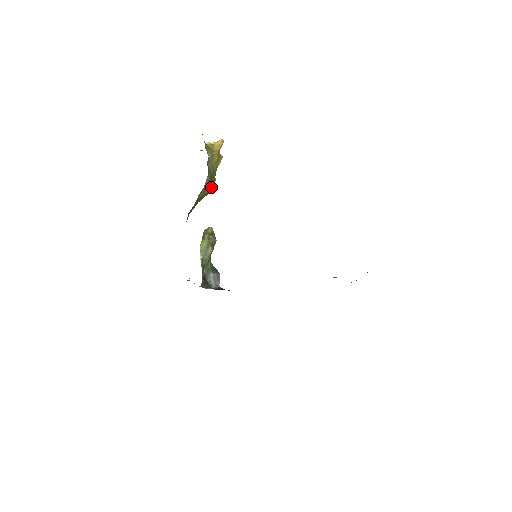
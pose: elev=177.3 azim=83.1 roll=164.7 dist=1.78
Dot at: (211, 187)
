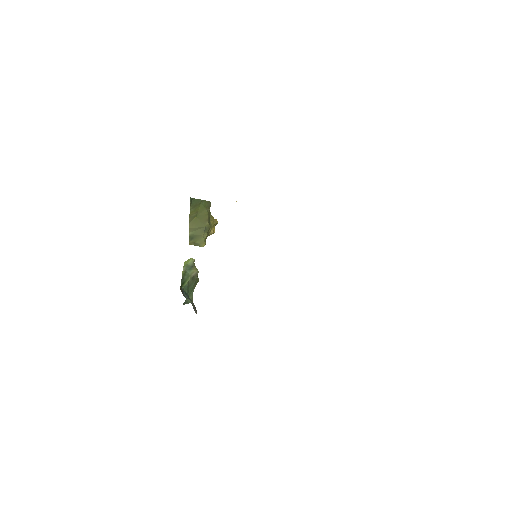
Dot at: (208, 222)
